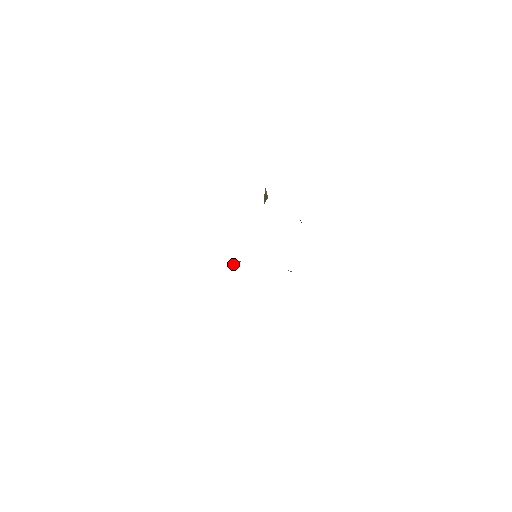
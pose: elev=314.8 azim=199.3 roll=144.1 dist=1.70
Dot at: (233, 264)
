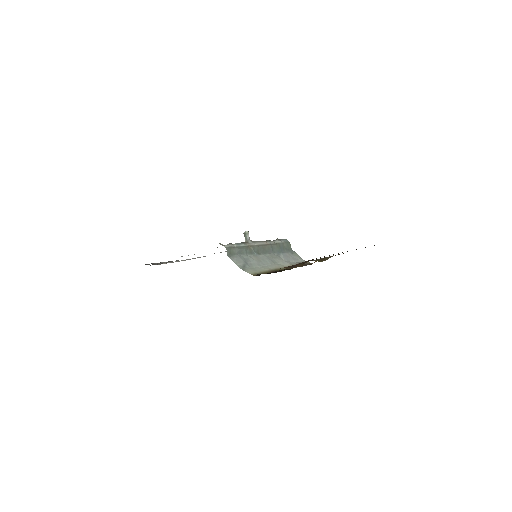
Dot at: (245, 235)
